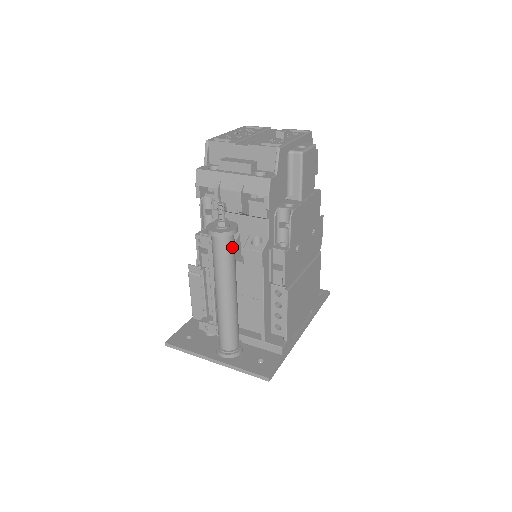
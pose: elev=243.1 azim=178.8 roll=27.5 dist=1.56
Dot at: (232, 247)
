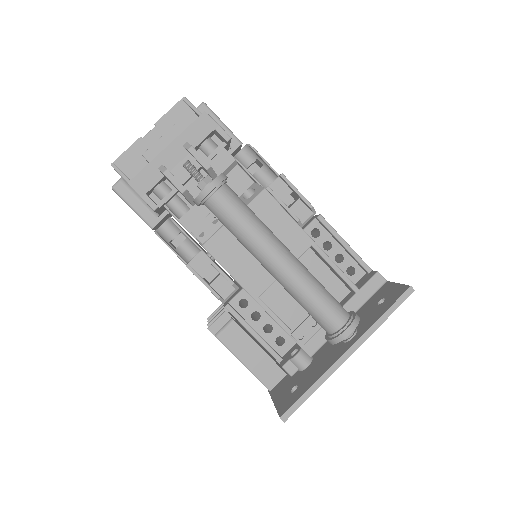
Dot at: (237, 196)
